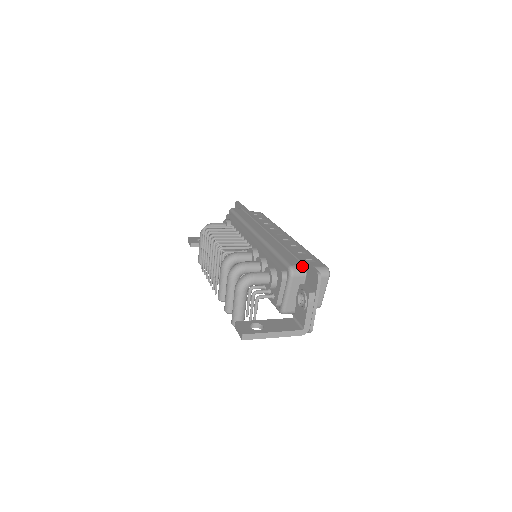
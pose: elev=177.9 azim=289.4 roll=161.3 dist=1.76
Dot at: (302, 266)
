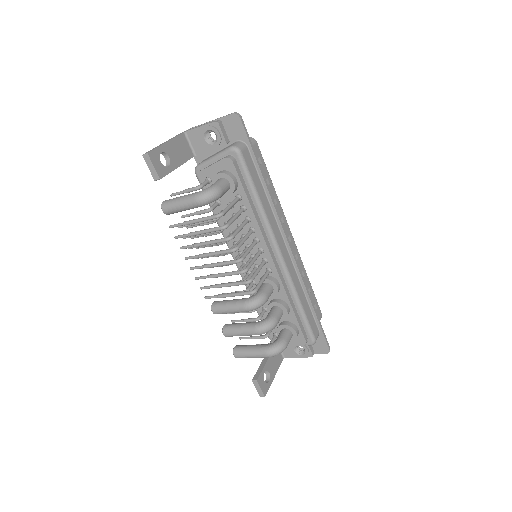
Dot at: (319, 334)
